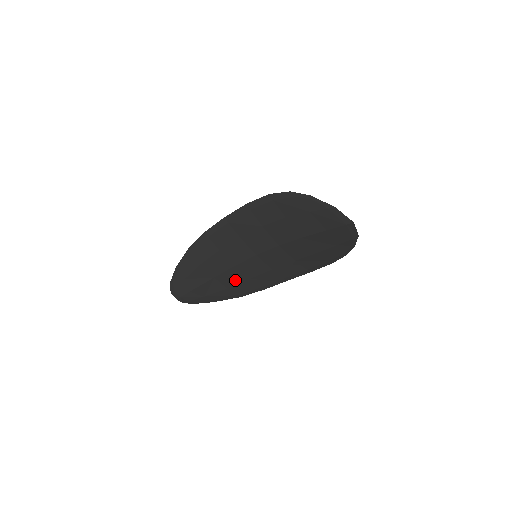
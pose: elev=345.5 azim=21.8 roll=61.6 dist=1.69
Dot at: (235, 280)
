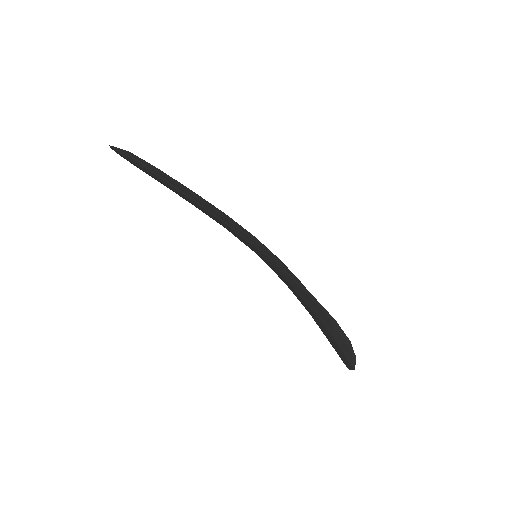
Dot at: occluded
